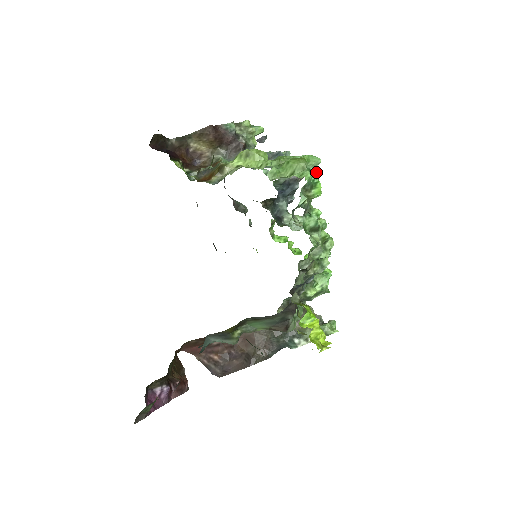
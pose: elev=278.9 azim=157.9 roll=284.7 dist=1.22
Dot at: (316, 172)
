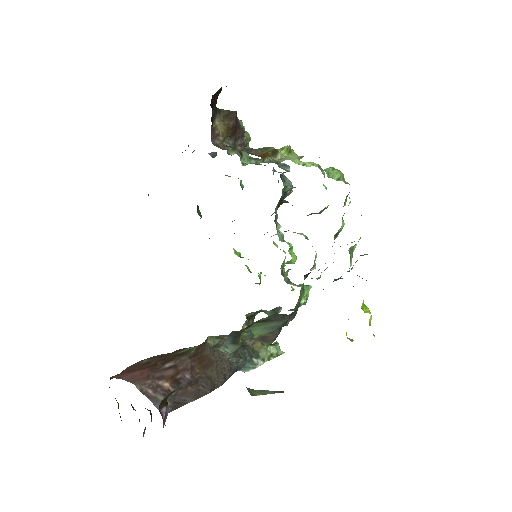
Dot at: occluded
